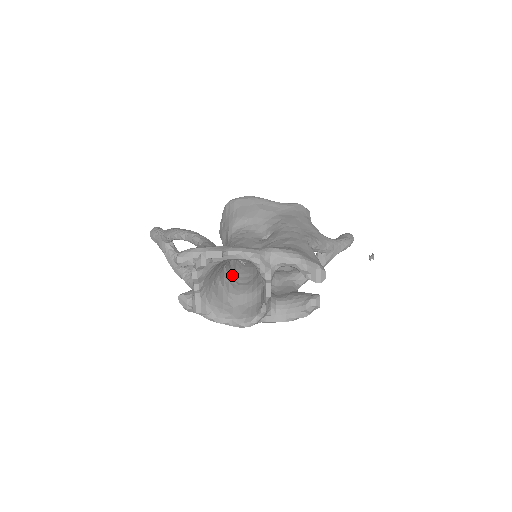
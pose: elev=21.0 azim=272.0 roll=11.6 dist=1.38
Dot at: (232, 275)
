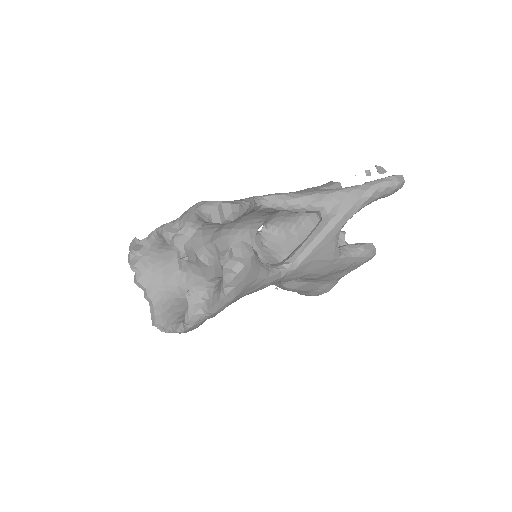
Dot at: occluded
